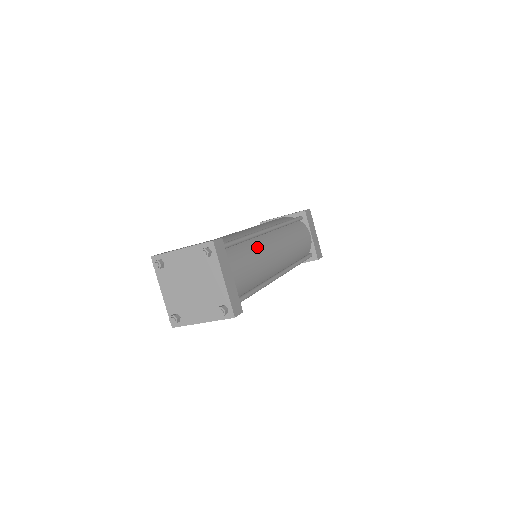
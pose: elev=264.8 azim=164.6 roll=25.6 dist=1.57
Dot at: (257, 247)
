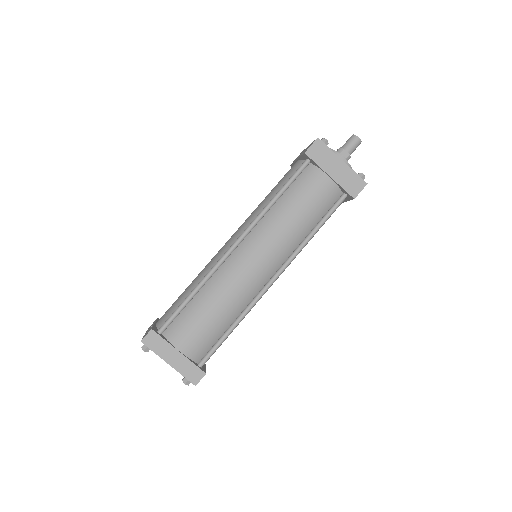
Dot at: (216, 287)
